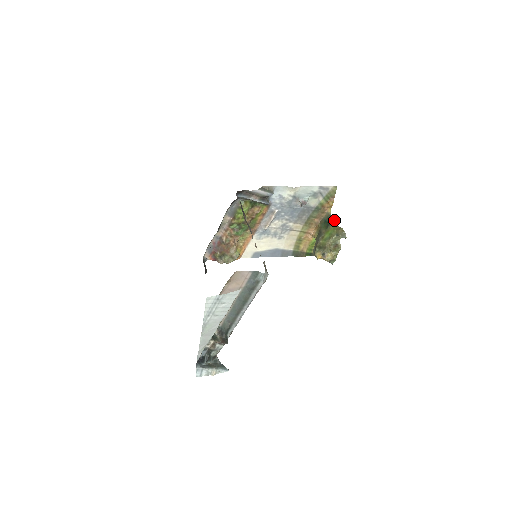
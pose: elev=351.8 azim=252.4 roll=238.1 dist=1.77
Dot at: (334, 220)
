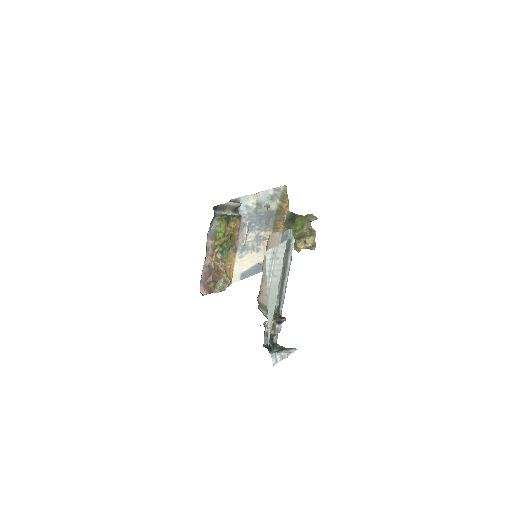
Dot at: (297, 214)
